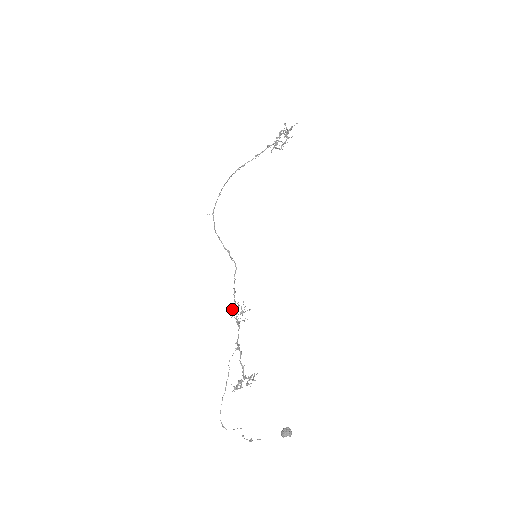
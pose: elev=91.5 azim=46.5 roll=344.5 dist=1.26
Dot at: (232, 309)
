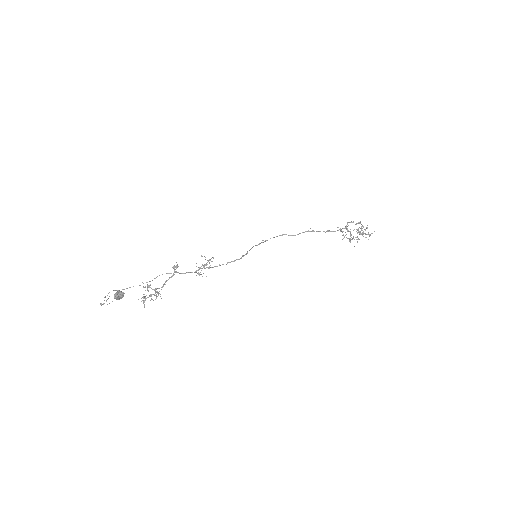
Dot at: (202, 256)
